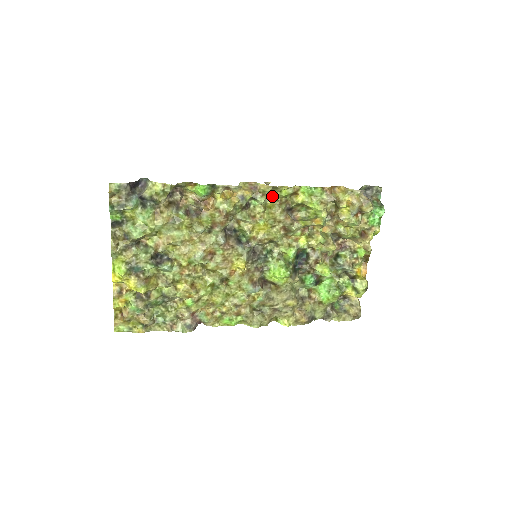
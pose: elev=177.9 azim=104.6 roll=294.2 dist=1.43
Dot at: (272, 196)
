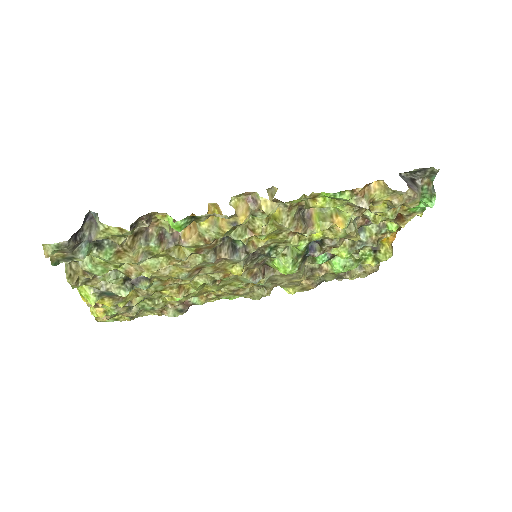
Dot at: (278, 201)
